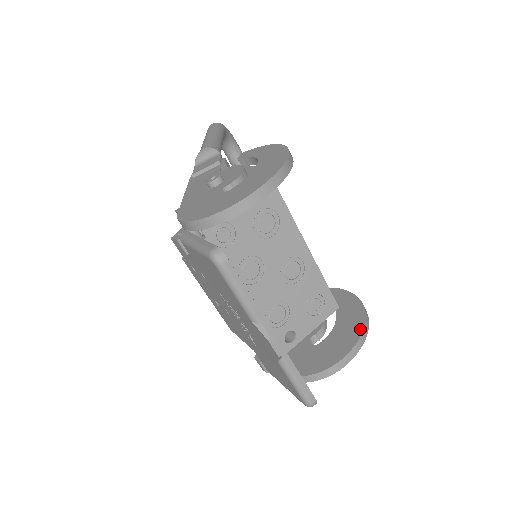
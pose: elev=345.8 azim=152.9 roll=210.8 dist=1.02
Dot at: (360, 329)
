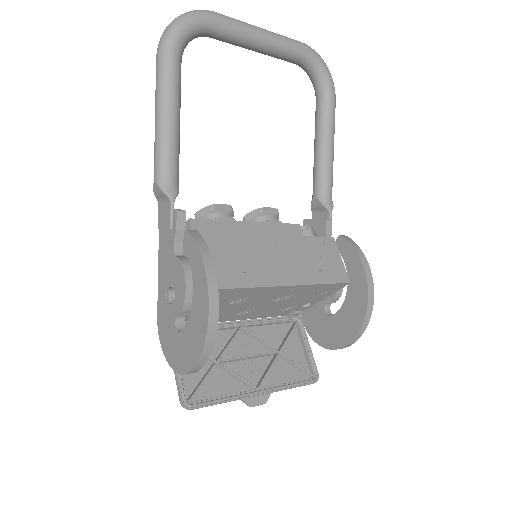
Dot at: (358, 326)
